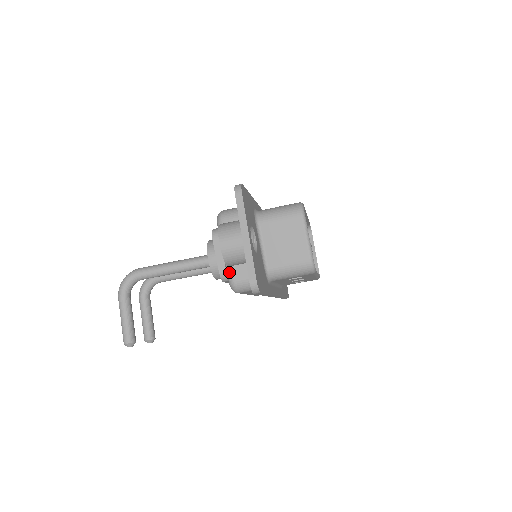
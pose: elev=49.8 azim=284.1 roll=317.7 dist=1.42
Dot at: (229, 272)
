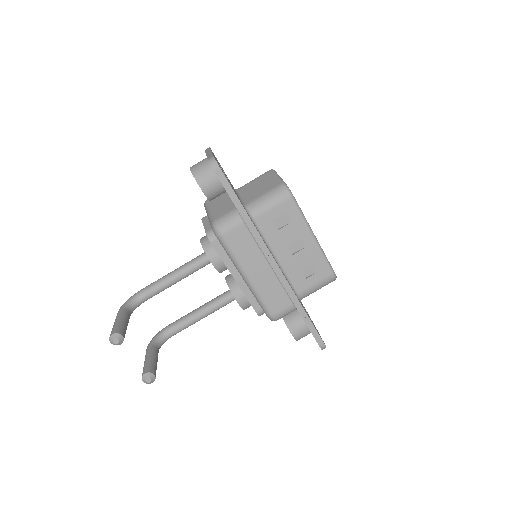
Dot at: (211, 219)
